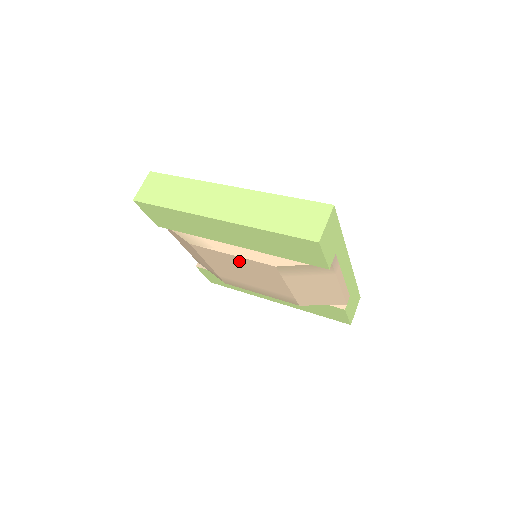
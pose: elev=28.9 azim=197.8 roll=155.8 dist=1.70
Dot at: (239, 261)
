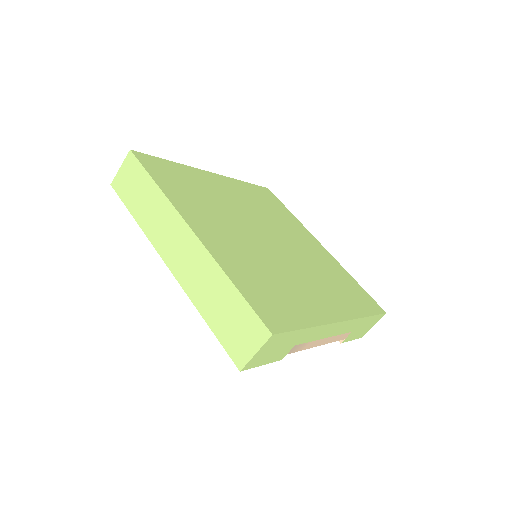
Dot at: occluded
